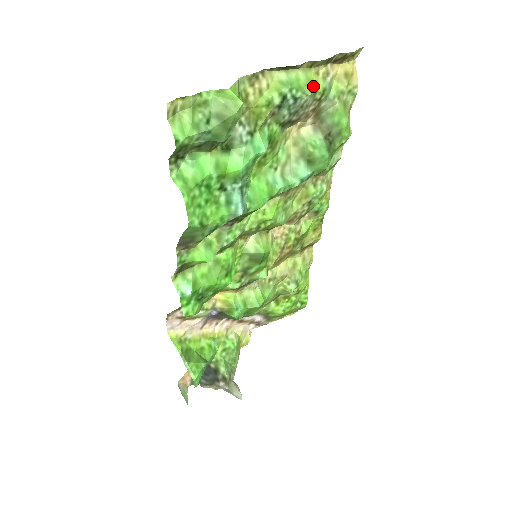
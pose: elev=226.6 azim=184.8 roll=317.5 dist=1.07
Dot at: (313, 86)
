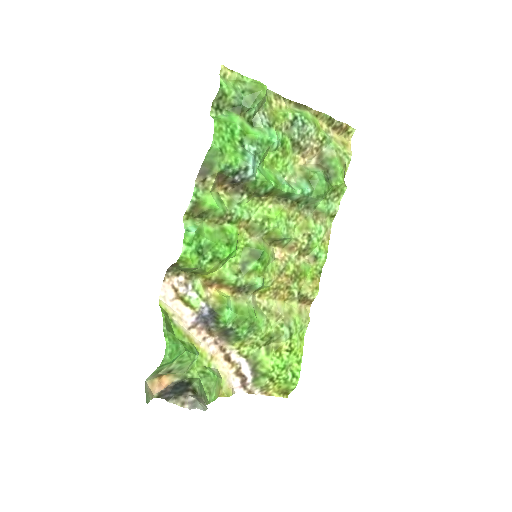
Dot at: (317, 125)
